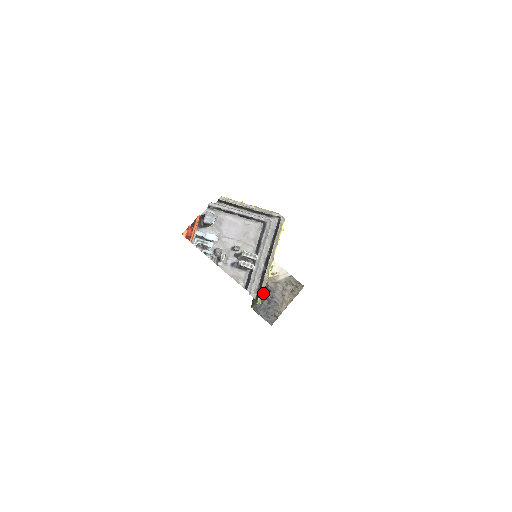
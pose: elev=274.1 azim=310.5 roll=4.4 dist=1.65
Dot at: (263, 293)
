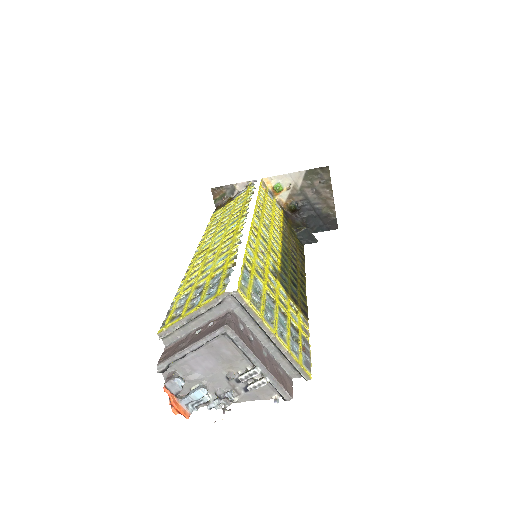
Dot at: (300, 213)
